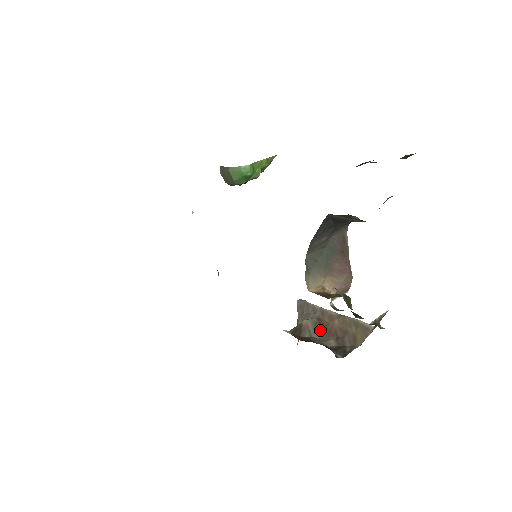
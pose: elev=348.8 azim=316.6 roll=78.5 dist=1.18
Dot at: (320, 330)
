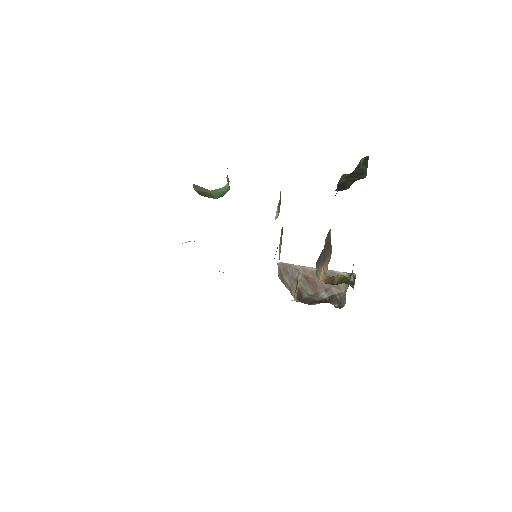
Dot at: (311, 287)
